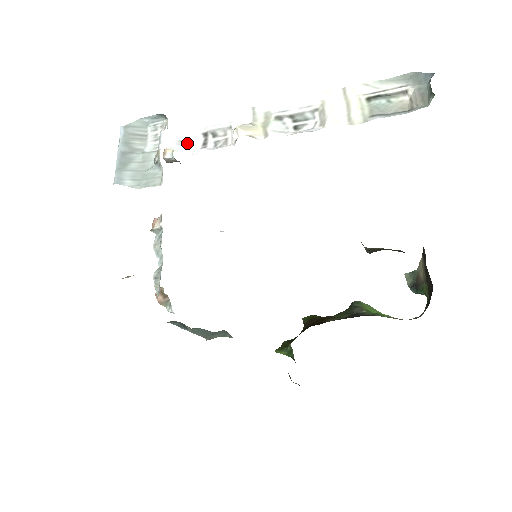
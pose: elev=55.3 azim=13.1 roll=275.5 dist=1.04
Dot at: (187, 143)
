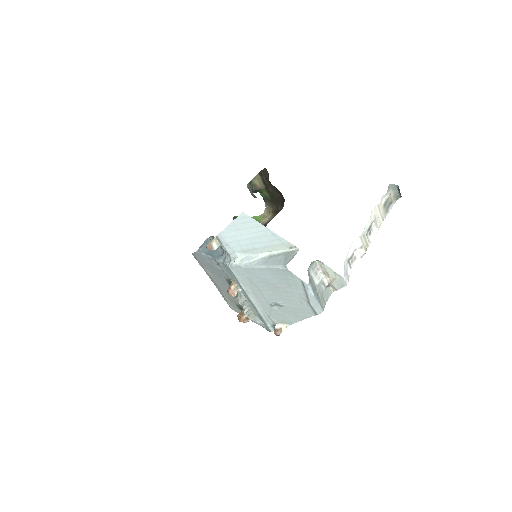
Dot at: (347, 271)
